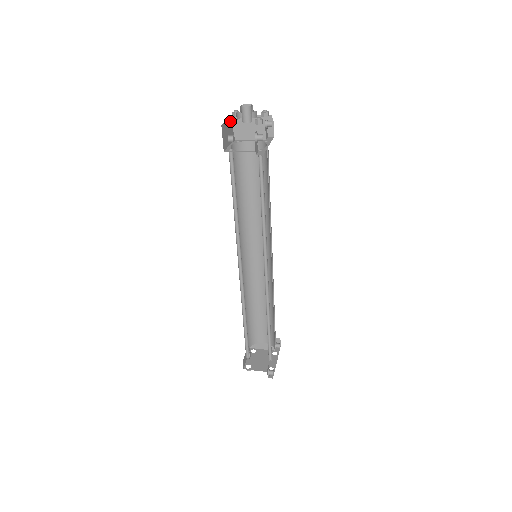
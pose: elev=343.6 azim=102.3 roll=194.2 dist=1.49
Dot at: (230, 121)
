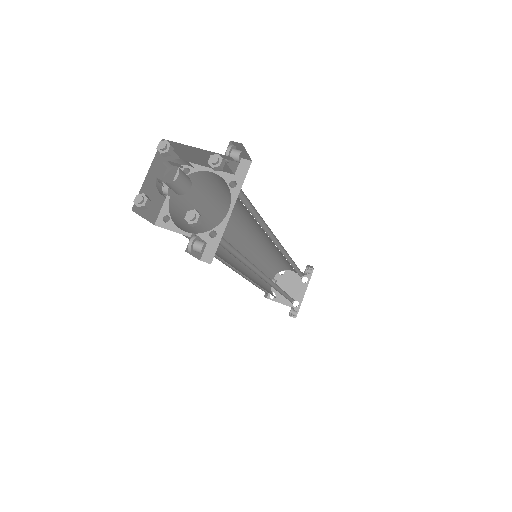
Dot at: (144, 206)
